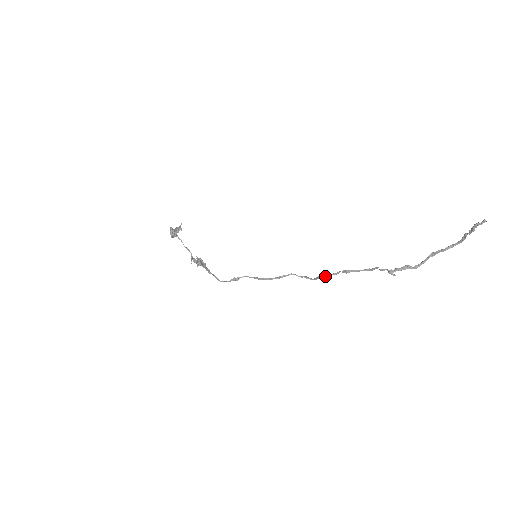
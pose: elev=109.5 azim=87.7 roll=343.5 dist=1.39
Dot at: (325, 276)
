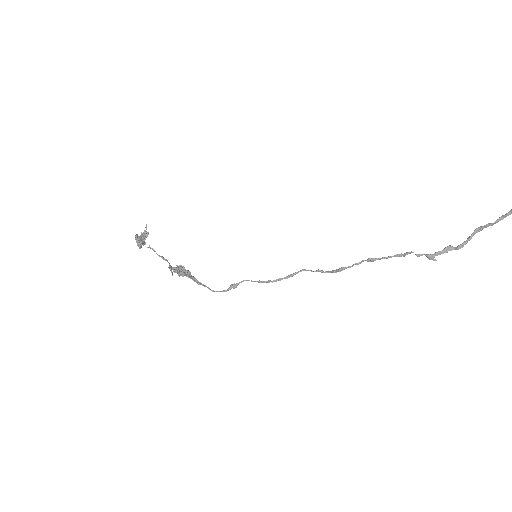
Dot at: (346, 268)
